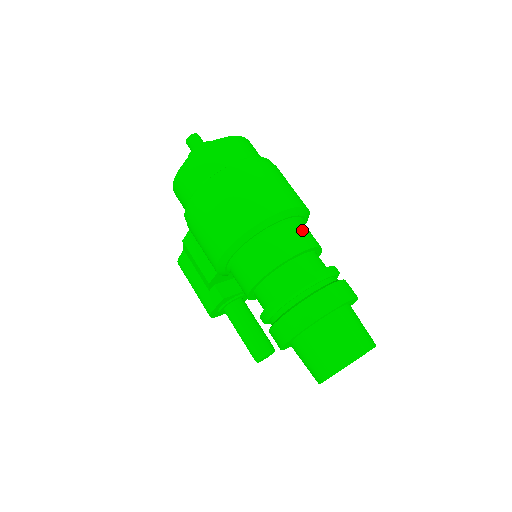
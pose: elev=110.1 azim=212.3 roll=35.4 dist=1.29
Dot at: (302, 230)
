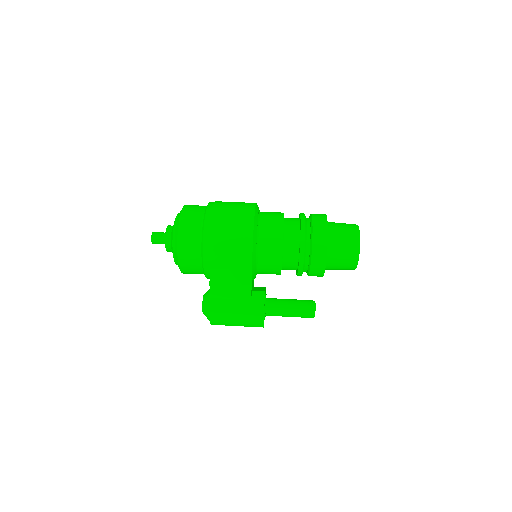
Dot at: occluded
